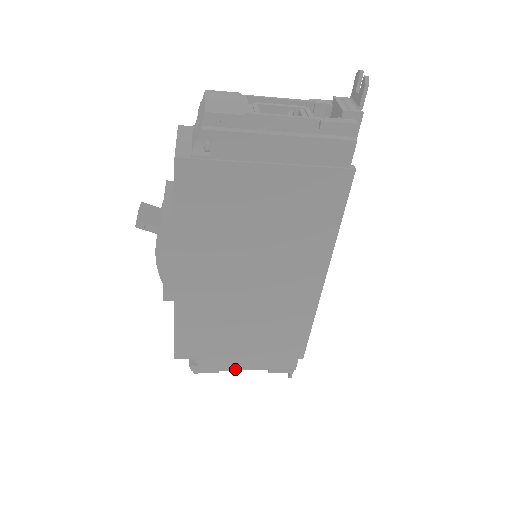
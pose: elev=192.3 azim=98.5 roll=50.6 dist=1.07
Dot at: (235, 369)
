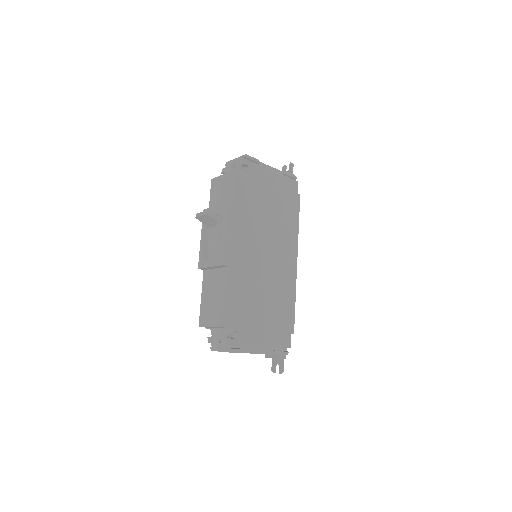
Dot at: (258, 345)
